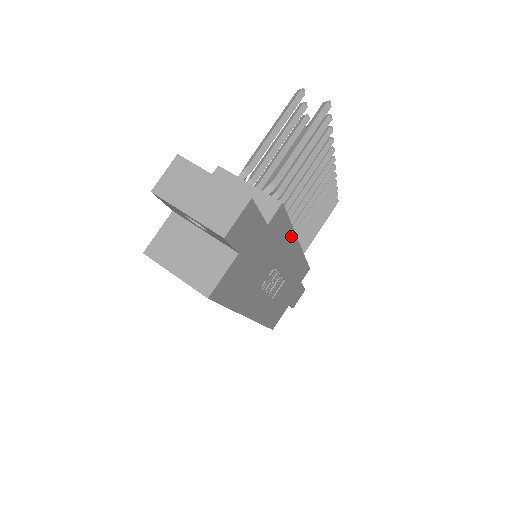
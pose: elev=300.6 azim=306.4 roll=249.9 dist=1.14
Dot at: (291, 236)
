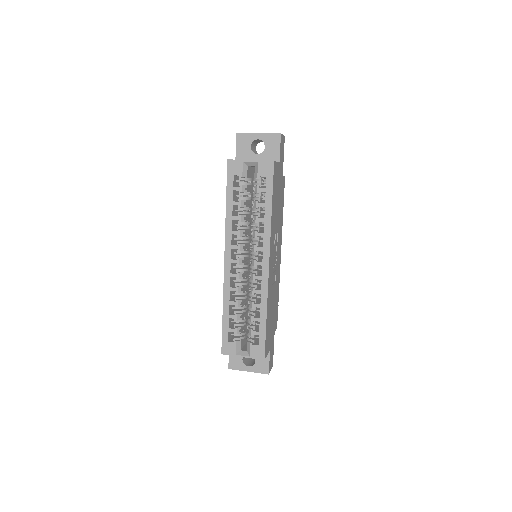
Dot at: (281, 227)
